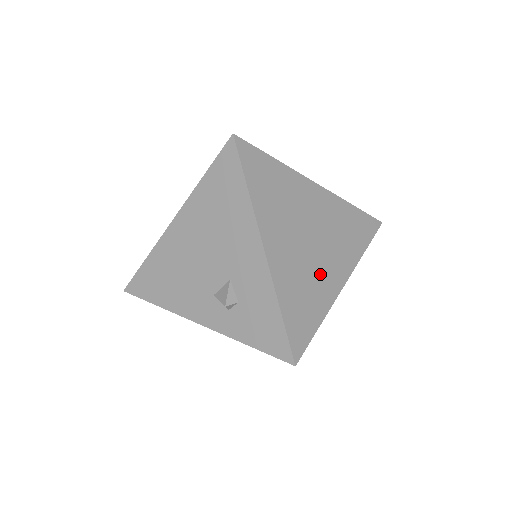
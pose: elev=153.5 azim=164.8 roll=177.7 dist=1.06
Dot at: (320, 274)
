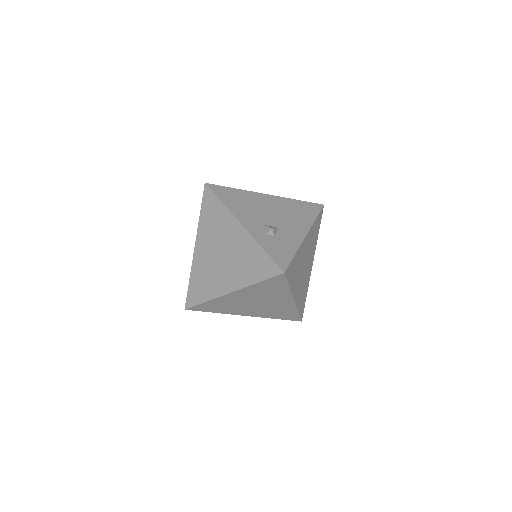
Dot at: (298, 279)
